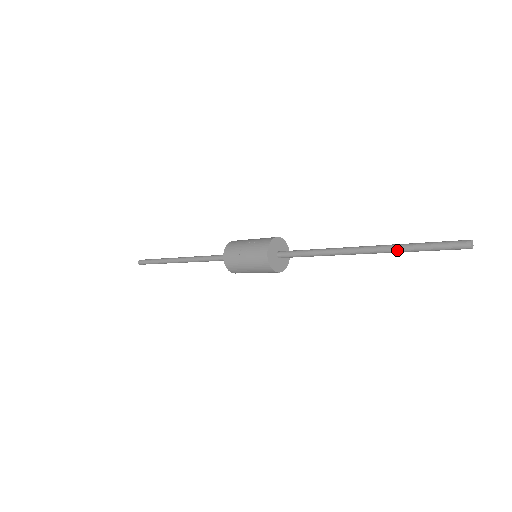
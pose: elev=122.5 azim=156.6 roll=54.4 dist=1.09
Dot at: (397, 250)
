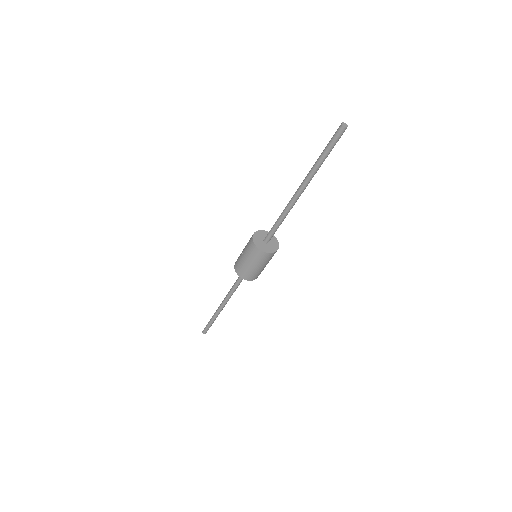
Dot at: (313, 168)
